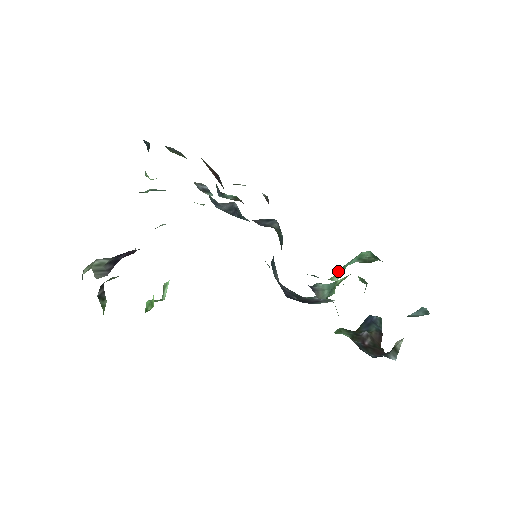
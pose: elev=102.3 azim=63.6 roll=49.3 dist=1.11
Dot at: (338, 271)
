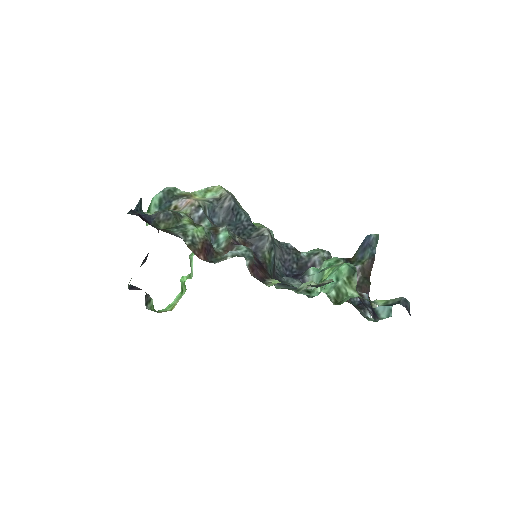
Dot at: (321, 282)
